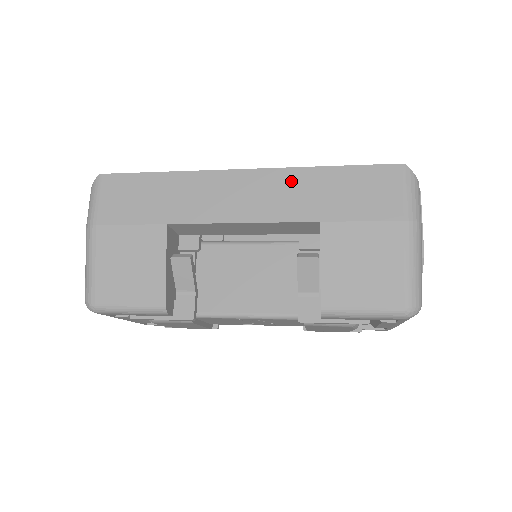
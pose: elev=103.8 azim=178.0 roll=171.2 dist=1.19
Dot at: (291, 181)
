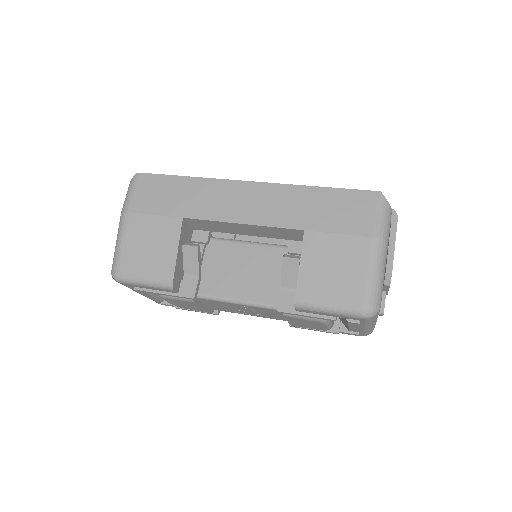
Dot at: (286, 195)
